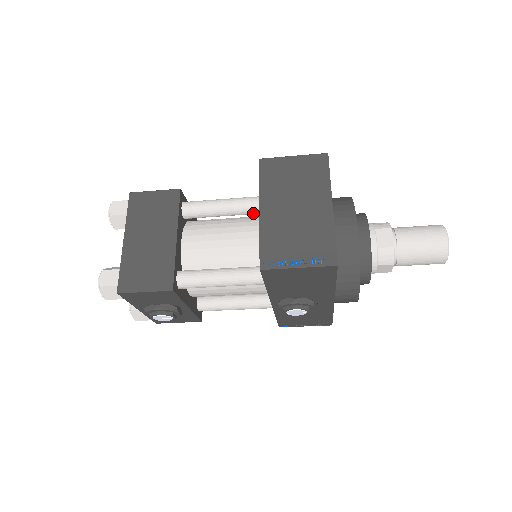
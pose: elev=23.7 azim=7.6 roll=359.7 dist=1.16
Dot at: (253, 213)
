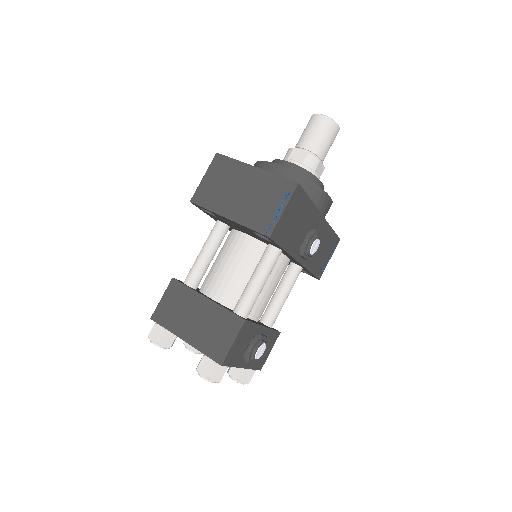
Dot at: (224, 236)
